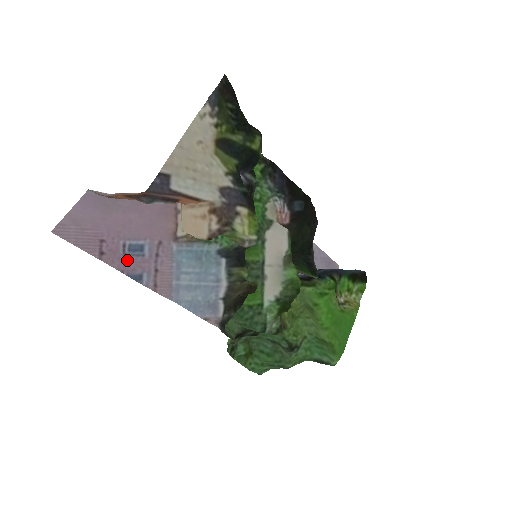
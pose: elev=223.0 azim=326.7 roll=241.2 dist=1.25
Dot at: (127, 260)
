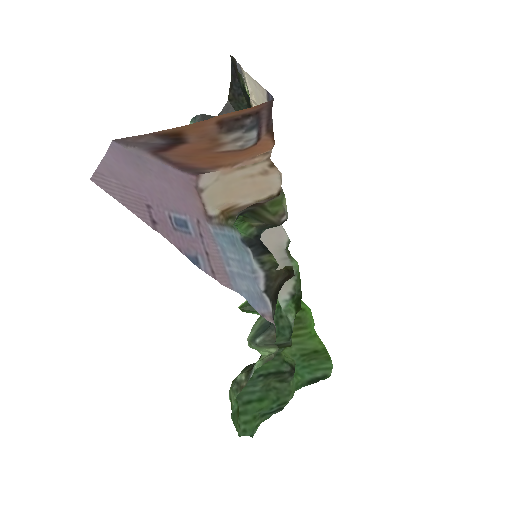
Dot at: (179, 236)
